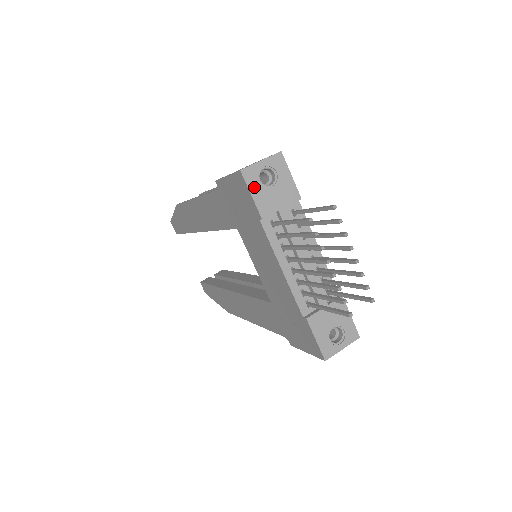
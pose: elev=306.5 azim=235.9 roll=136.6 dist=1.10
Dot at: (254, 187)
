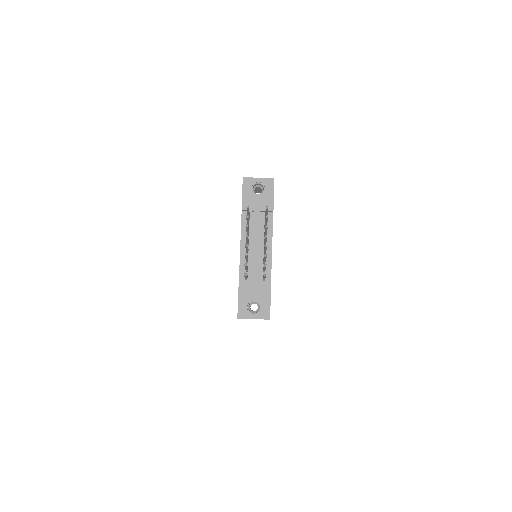
Dot at: (246, 190)
